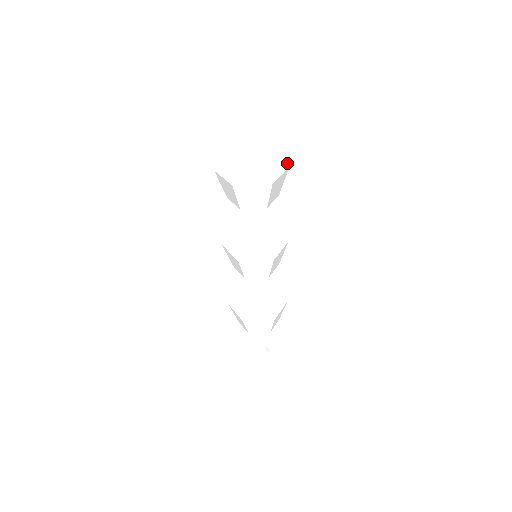
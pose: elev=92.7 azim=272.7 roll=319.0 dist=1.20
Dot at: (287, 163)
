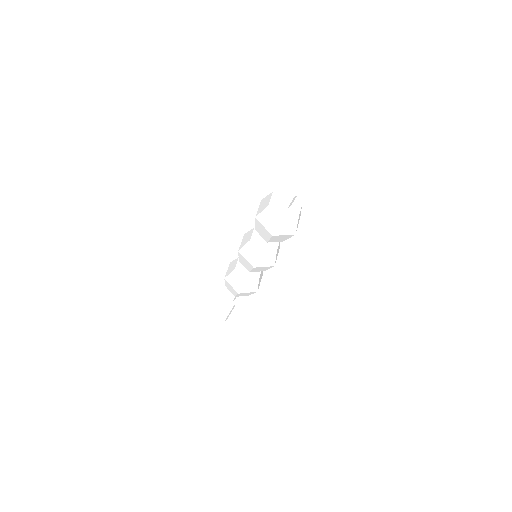
Dot at: (295, 232)
